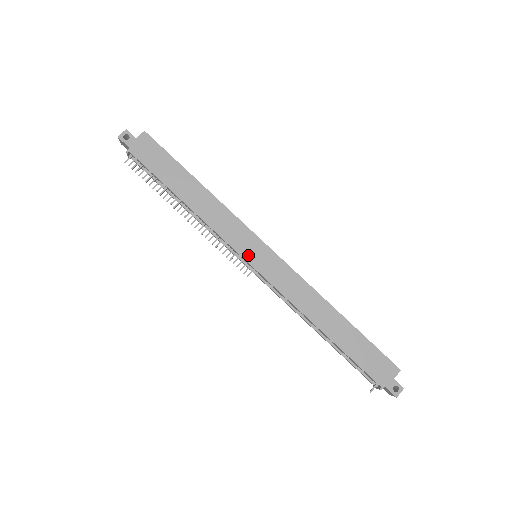
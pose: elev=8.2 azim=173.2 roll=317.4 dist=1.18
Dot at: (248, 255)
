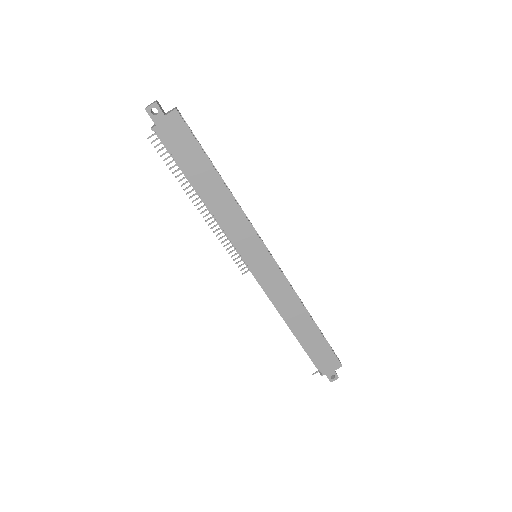
Dot at: (249, 258)
